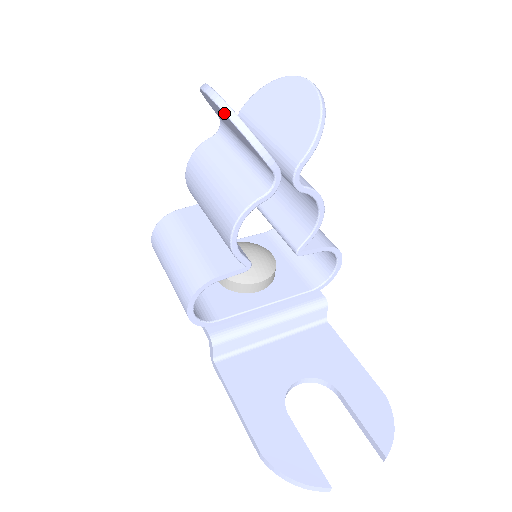
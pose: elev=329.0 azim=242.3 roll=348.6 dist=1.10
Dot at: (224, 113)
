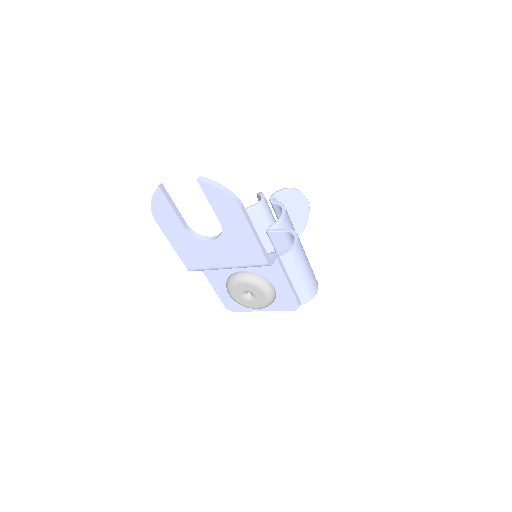
Dot at: (258, 199)
